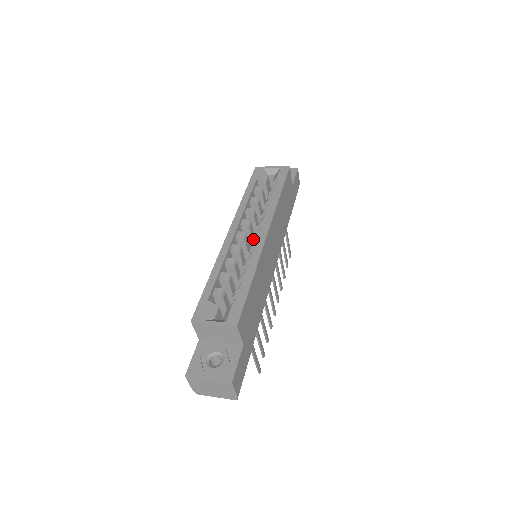
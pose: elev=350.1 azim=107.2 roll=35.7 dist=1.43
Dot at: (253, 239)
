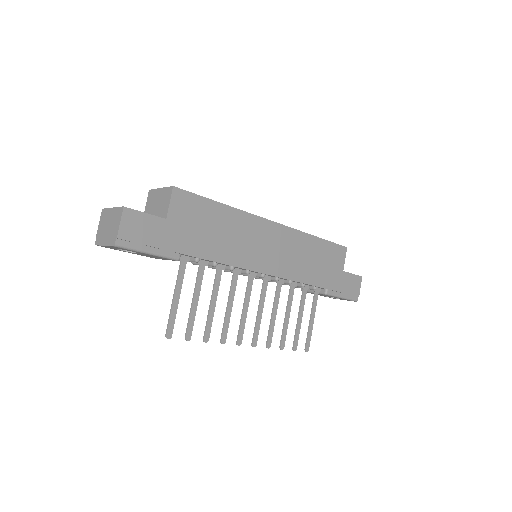
Dot at: occluded
